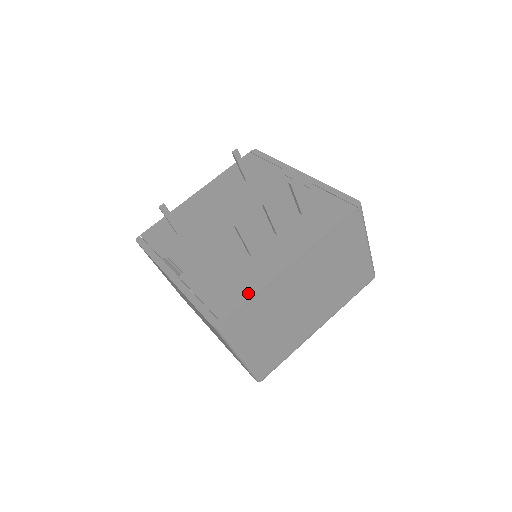
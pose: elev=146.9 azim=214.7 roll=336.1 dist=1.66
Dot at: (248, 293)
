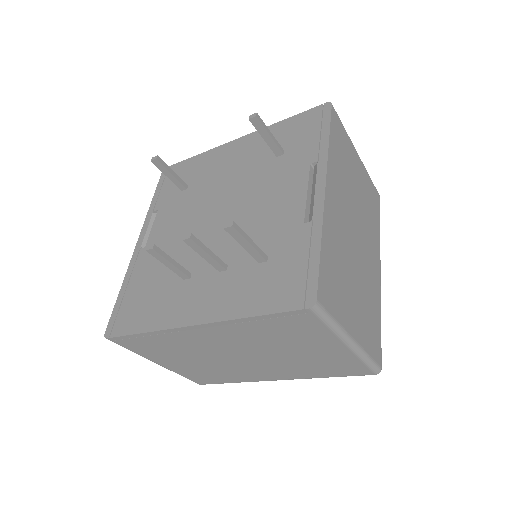
Dot at: (144, 325)
